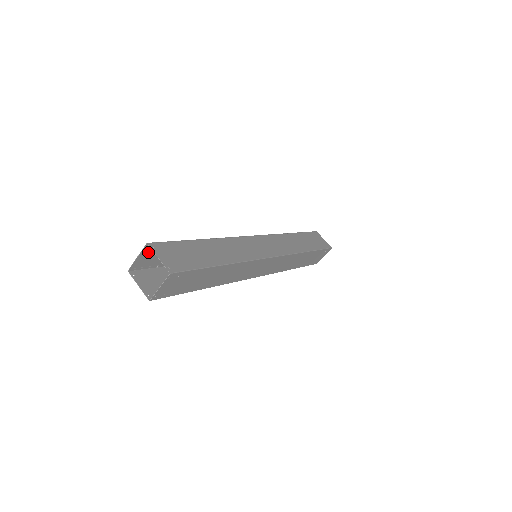
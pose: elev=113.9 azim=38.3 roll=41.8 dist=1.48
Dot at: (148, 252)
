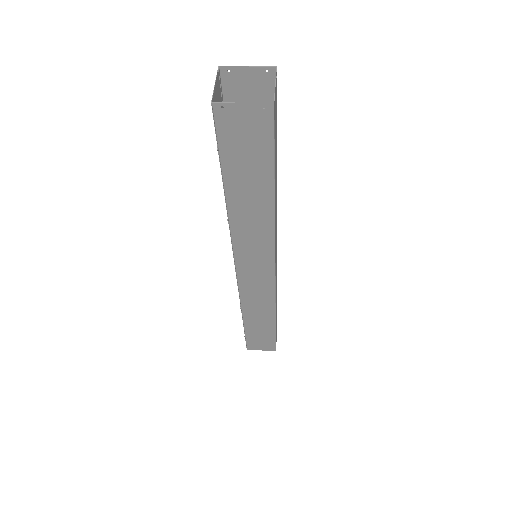
Dot at: (217, 93)
